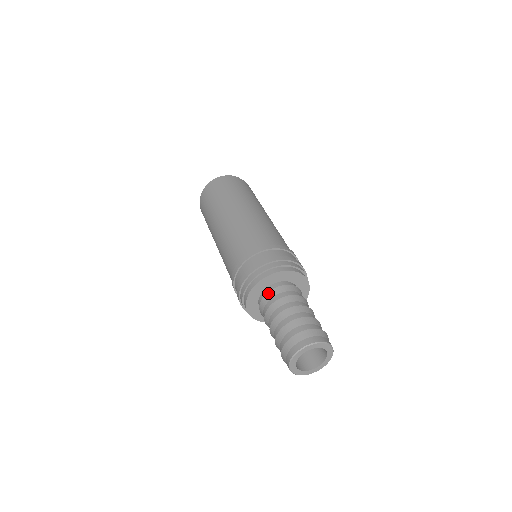
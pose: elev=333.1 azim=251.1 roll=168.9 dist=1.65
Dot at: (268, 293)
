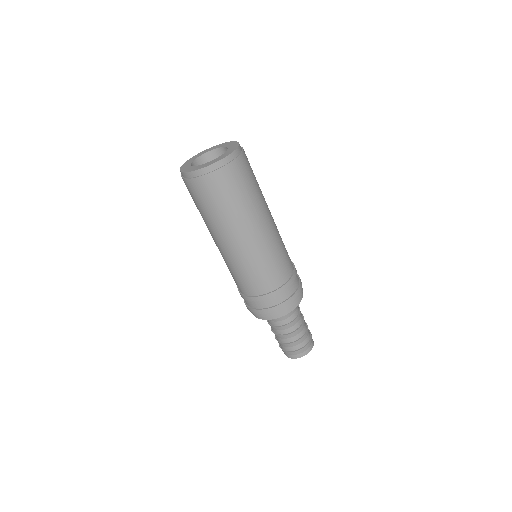
Dot at: (288, 314)
